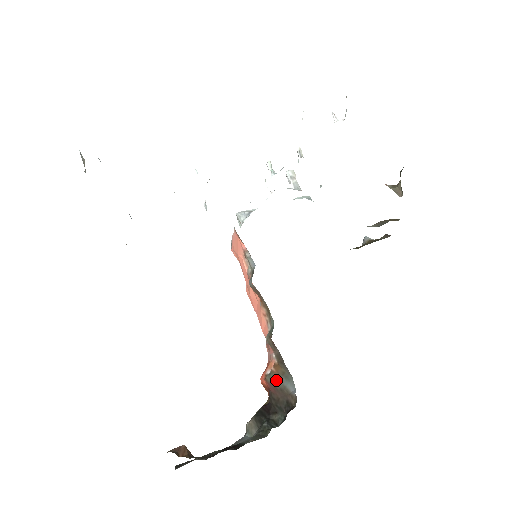
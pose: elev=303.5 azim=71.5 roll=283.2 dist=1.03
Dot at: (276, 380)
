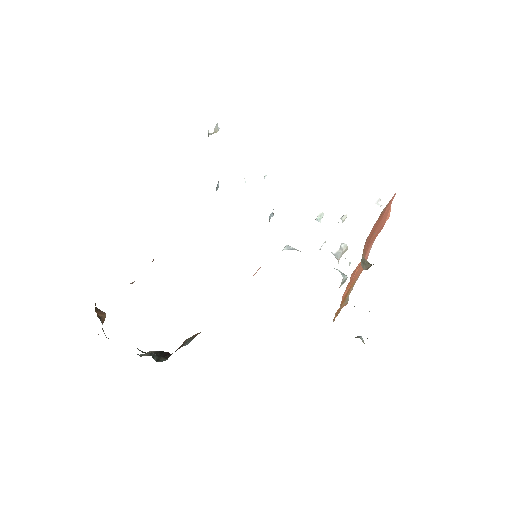
Dot at: (189, 339)
